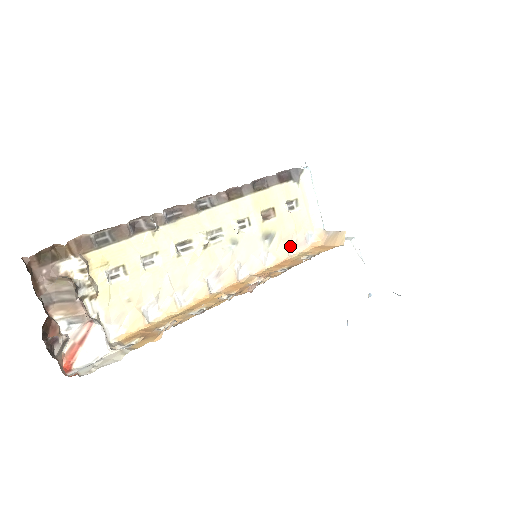
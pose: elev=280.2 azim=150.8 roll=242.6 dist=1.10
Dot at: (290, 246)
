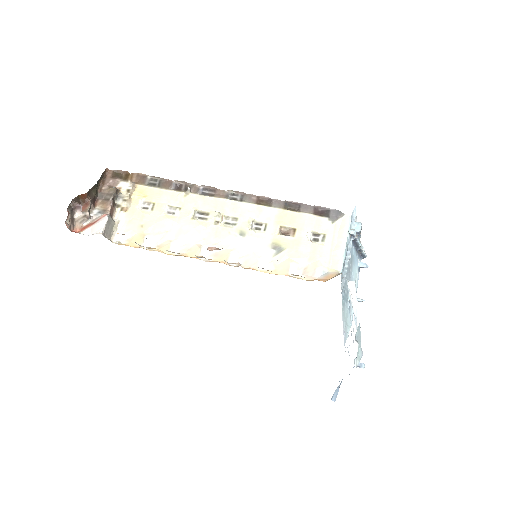
Dot at: (296, 269)
